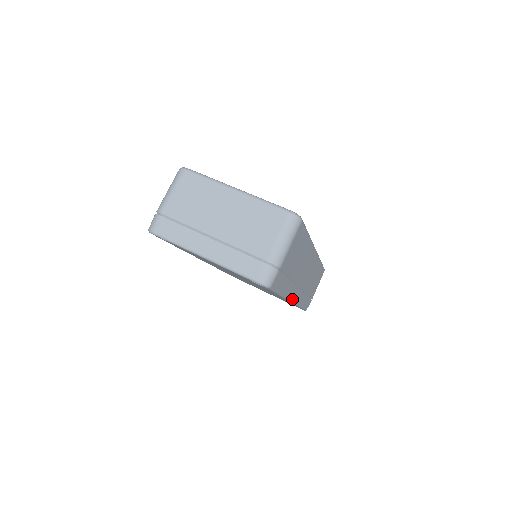
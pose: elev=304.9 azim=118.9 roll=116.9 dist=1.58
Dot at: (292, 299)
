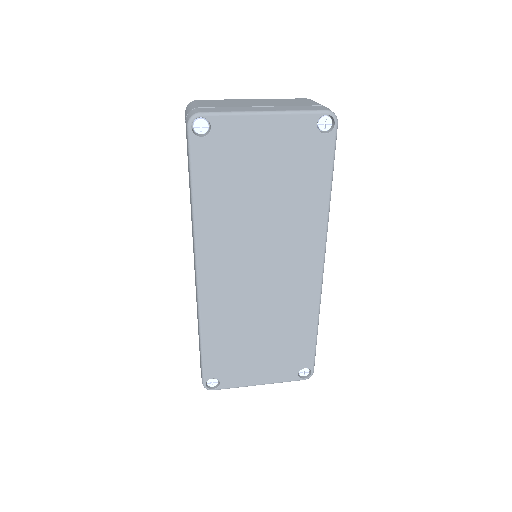
Dot at: (324, 253)
